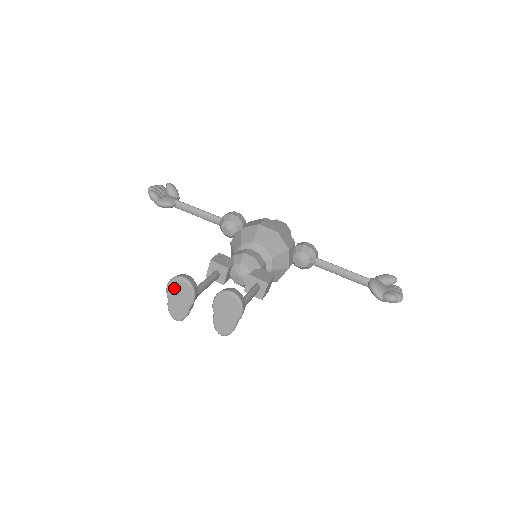
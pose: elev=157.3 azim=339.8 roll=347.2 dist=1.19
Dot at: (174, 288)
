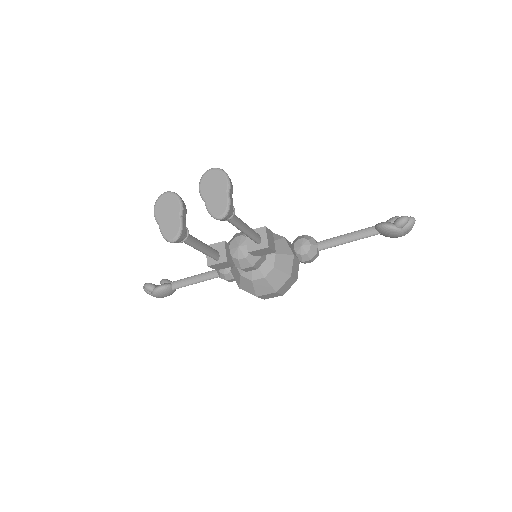
Dot at: (160, 208)
